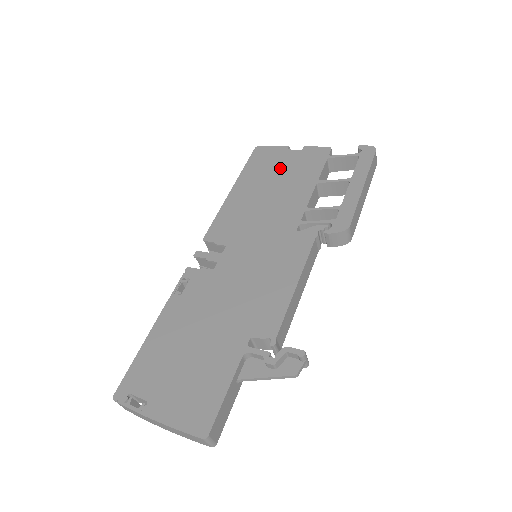
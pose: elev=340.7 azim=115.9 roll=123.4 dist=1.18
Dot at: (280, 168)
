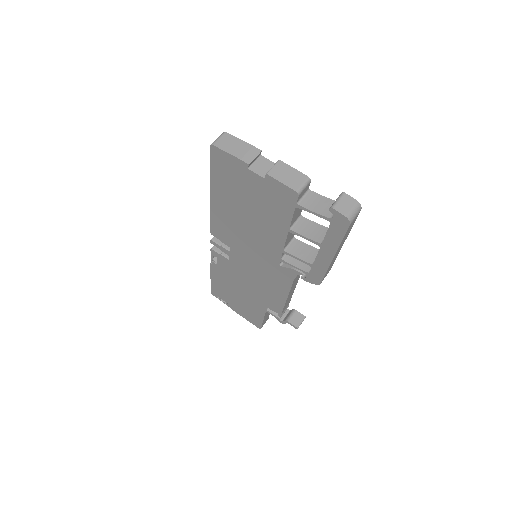
Dot at: (248, 194)
